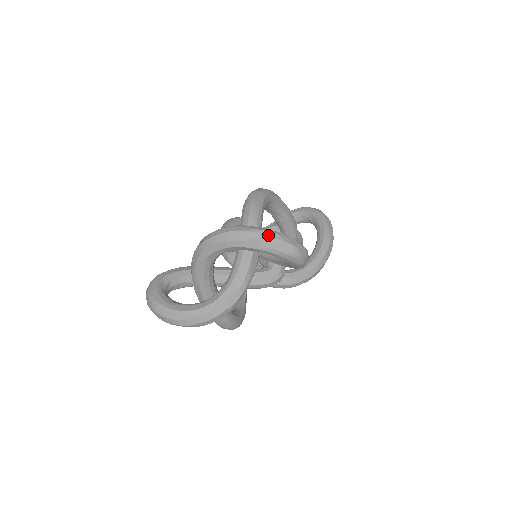
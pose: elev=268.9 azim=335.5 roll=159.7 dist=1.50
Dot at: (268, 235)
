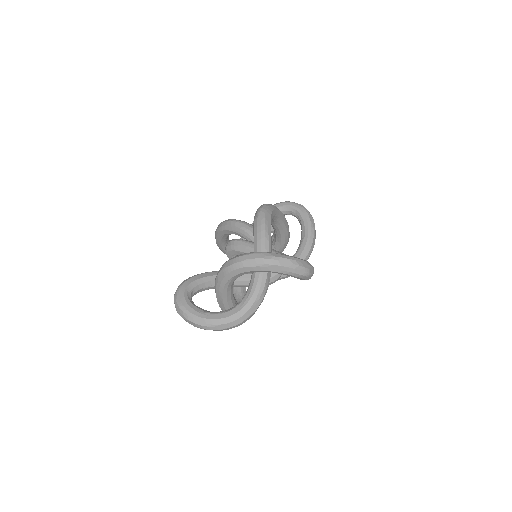
Dot at: (286, 261)
